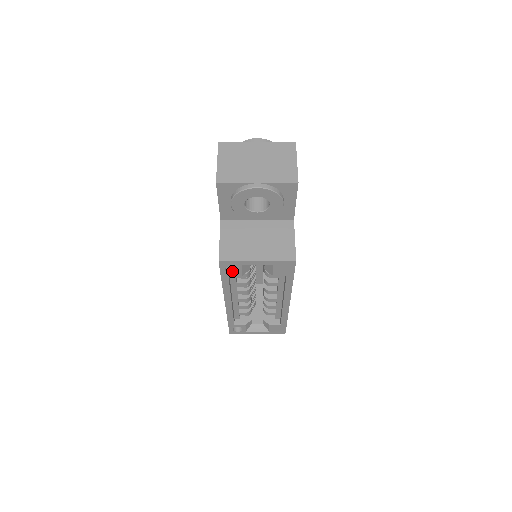
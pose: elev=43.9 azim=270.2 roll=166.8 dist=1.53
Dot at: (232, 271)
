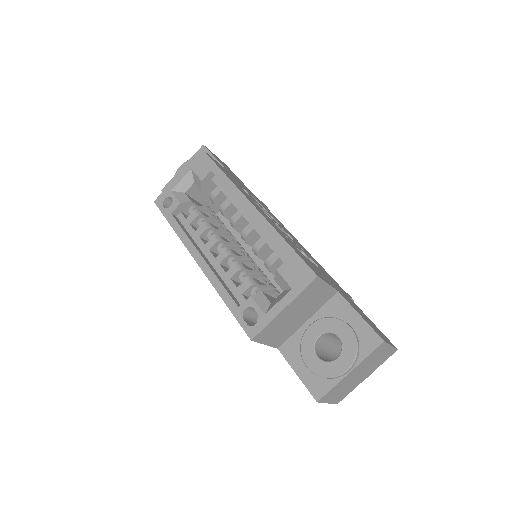
Dot at: (171, 206)
